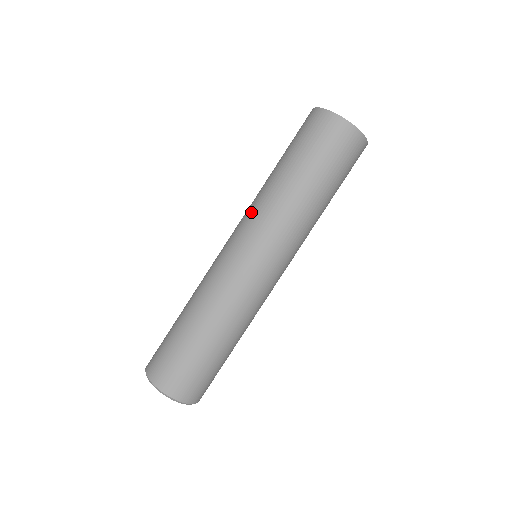
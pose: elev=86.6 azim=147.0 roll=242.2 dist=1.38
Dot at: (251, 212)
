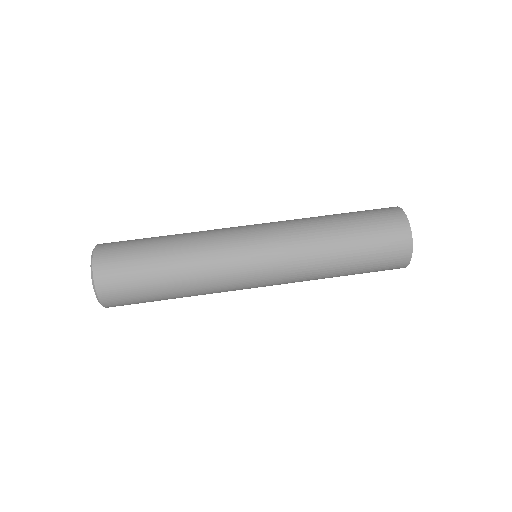
Dot at: (289, 232)
